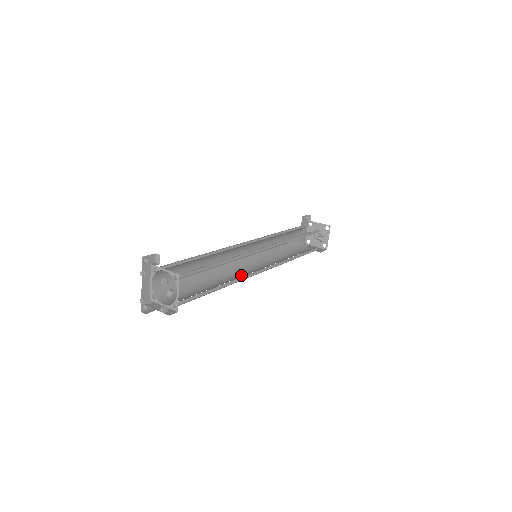
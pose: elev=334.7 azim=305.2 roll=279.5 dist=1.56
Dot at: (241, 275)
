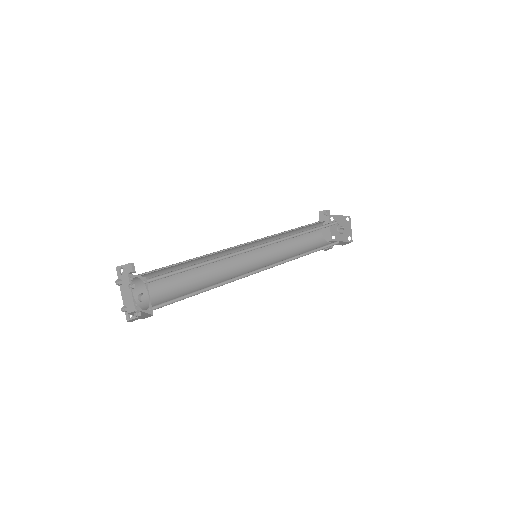
Dot at: occluded
